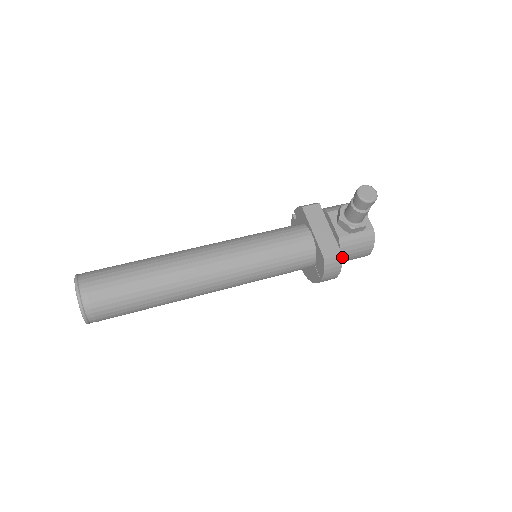
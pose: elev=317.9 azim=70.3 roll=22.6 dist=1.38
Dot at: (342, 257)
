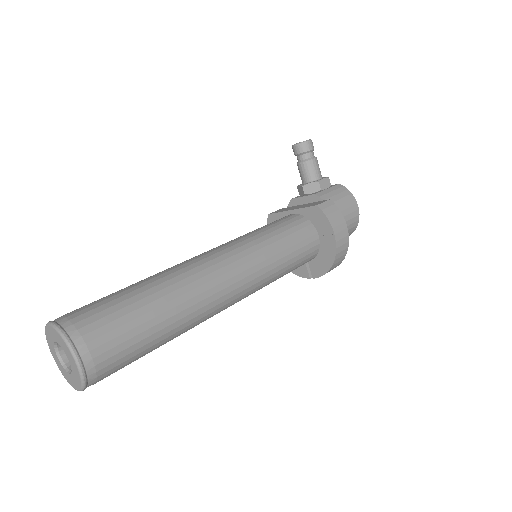
Dot at: (331, 201)
